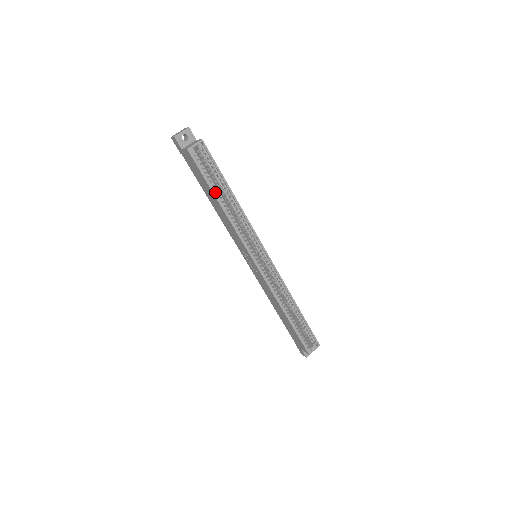
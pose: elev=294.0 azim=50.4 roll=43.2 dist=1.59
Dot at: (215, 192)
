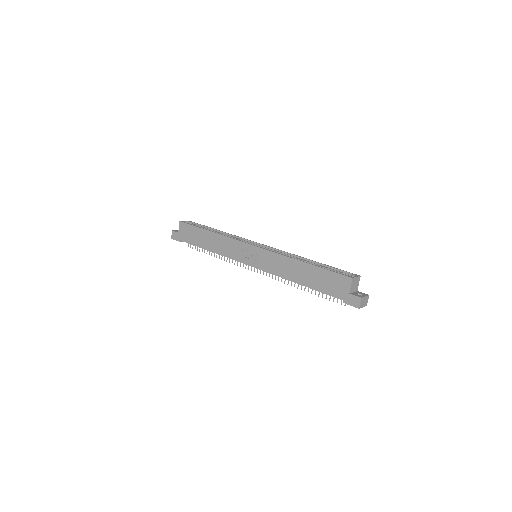
Dot at: (205, 230)
